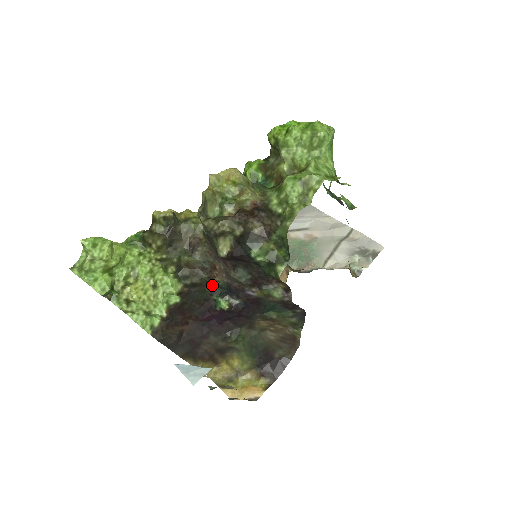
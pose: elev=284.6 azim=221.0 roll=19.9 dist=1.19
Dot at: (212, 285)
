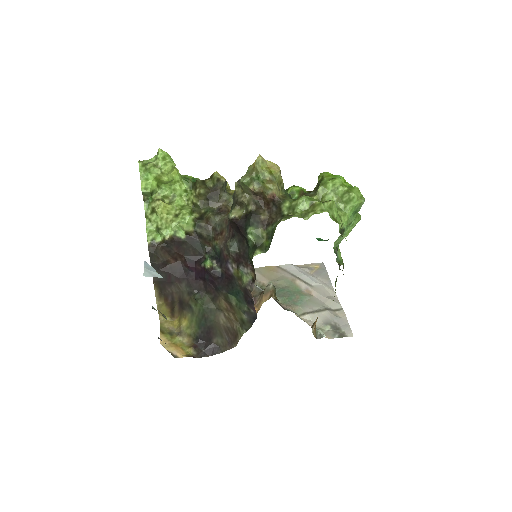
Dot at: (212, 246)
